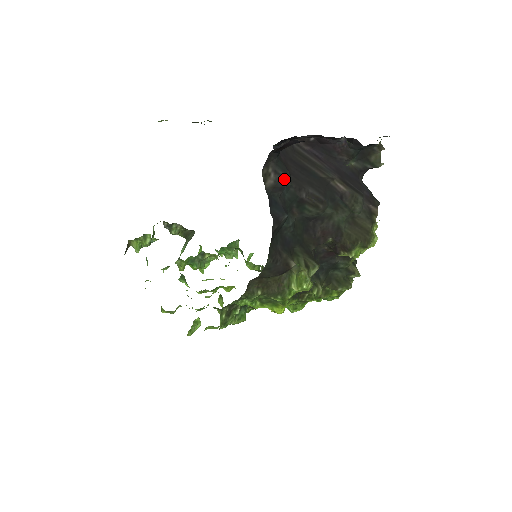
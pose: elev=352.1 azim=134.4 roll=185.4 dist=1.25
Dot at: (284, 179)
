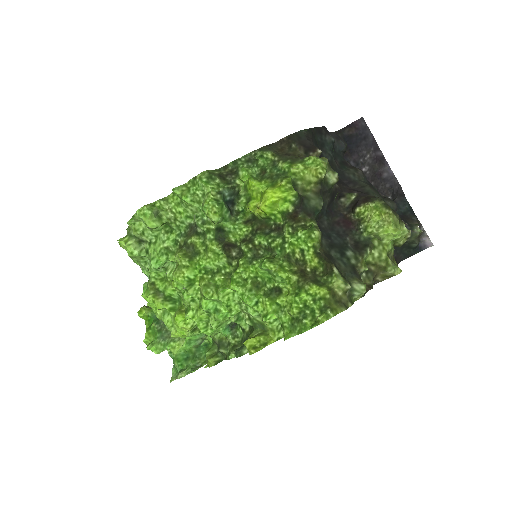
Dot at: (342, 139)
